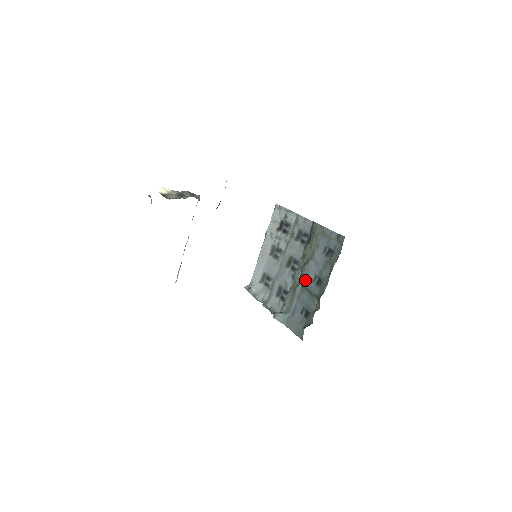
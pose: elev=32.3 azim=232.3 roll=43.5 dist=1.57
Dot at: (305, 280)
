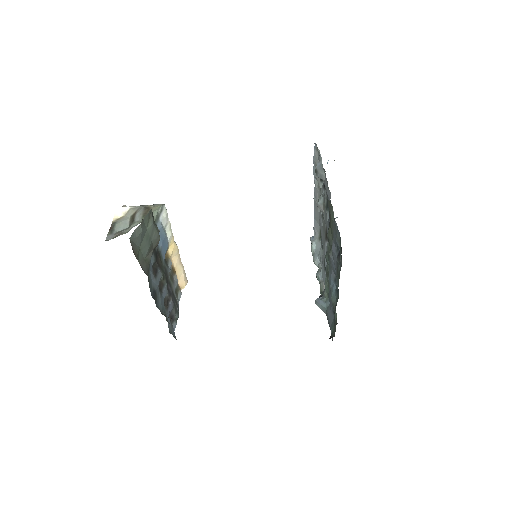
Dot at: (330, 275)
